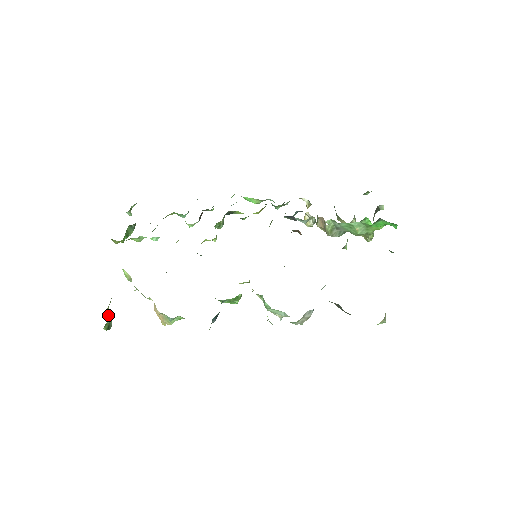
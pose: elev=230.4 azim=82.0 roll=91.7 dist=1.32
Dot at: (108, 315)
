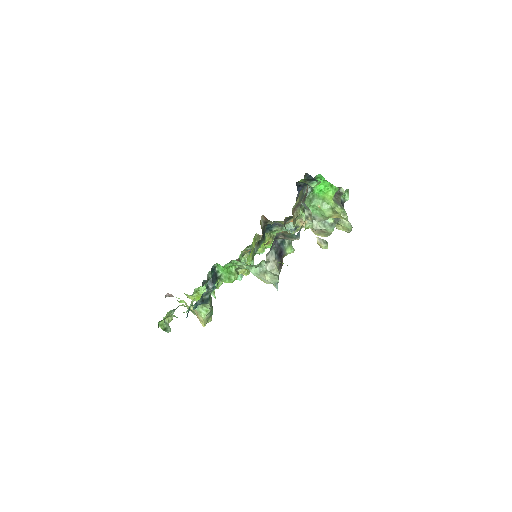
Dot at: (167, 323)
